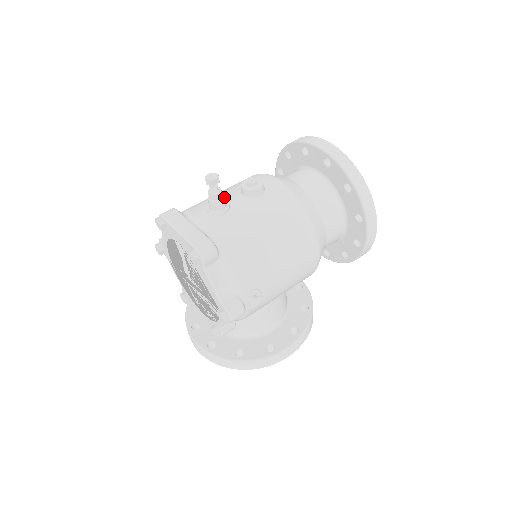
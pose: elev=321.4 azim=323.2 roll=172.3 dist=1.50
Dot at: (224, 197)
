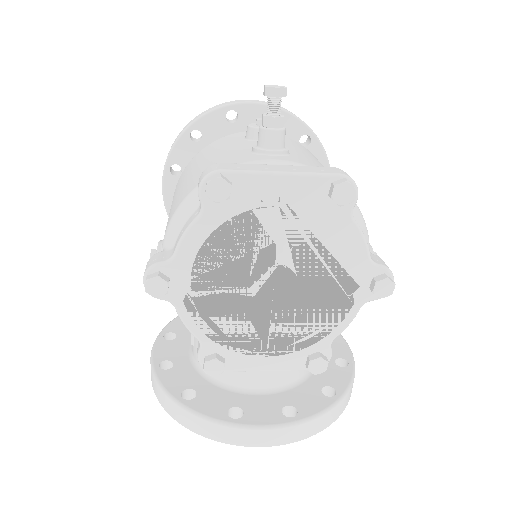
Dot at: occluded
